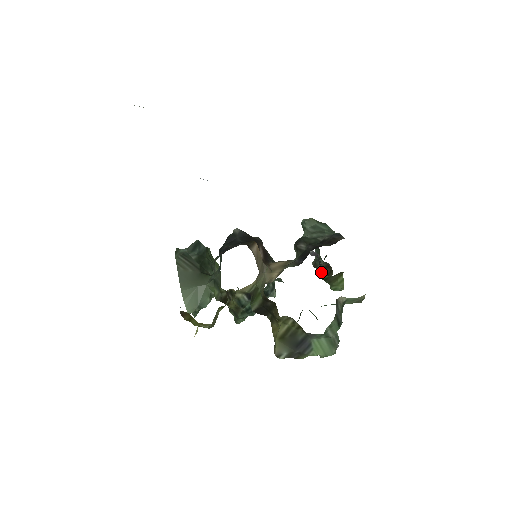
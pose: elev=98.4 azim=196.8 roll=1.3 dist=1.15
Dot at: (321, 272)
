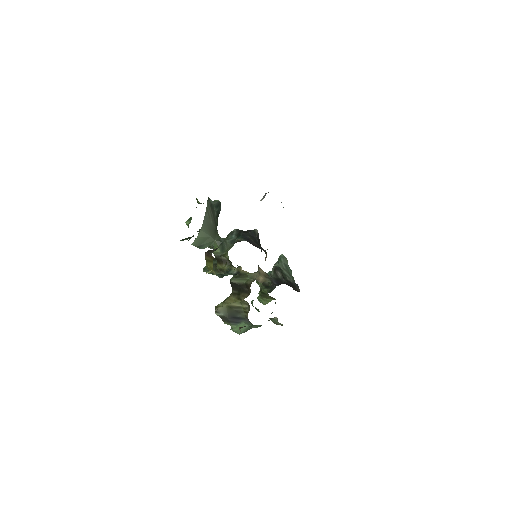
Dot at: (267, 289)
